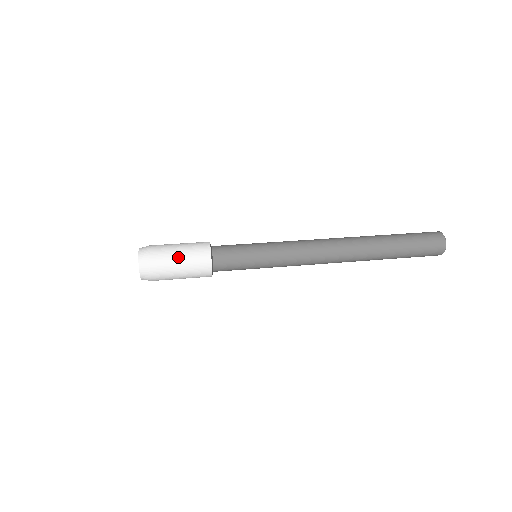
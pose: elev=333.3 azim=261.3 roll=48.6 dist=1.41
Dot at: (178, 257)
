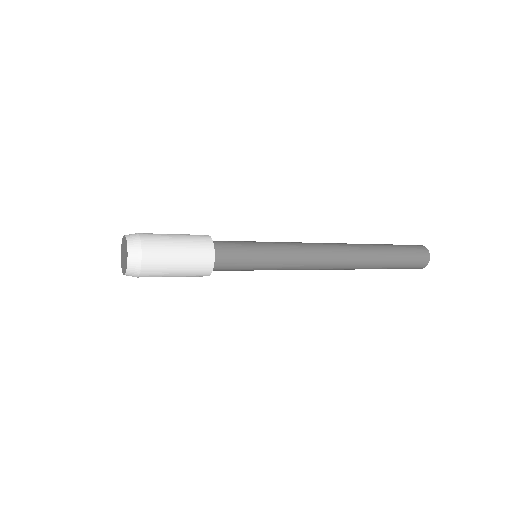
Dot at: (177, 261)
